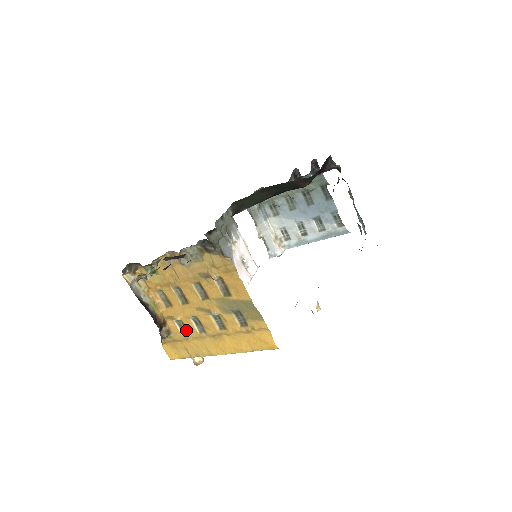
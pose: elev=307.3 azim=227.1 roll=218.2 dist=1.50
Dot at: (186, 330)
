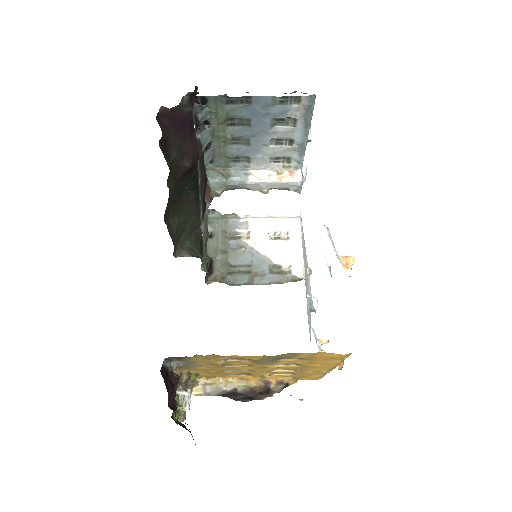
Dot at: occluded
